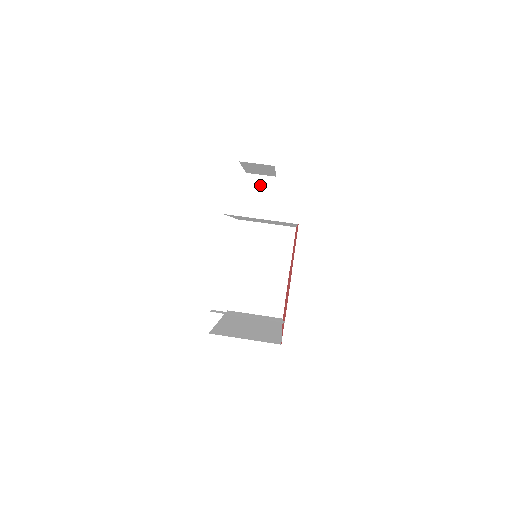
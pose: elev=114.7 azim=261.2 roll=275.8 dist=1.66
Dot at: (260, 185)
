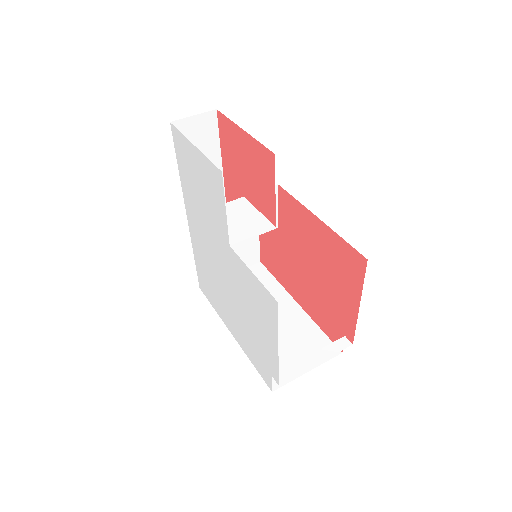
Dot at: (196, 131)
